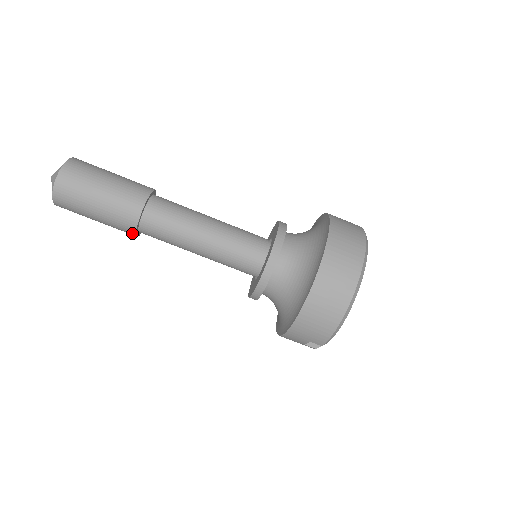
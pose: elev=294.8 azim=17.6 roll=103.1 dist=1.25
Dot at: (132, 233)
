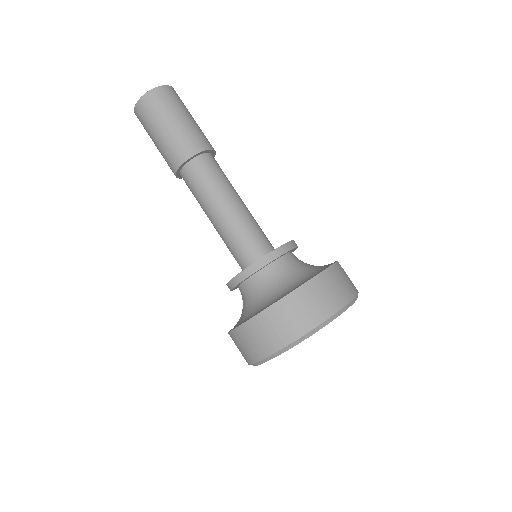
Dot at: occluded
